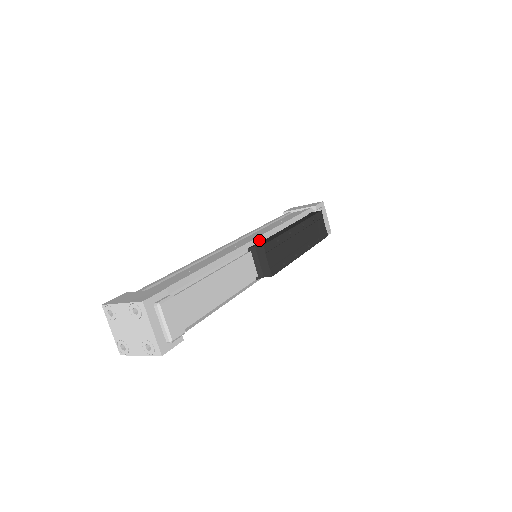
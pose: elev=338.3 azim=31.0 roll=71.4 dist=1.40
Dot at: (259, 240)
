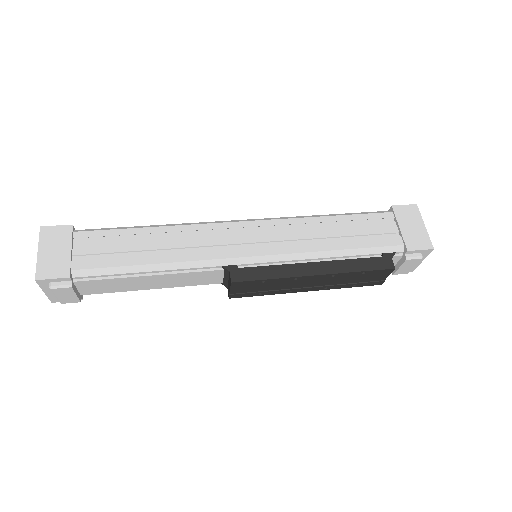
Dot at: (253, 261)
